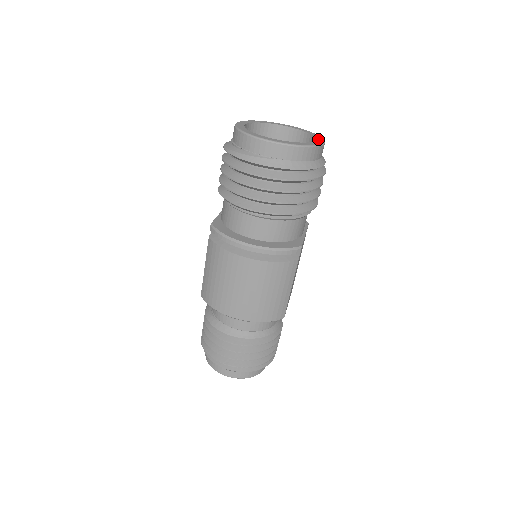
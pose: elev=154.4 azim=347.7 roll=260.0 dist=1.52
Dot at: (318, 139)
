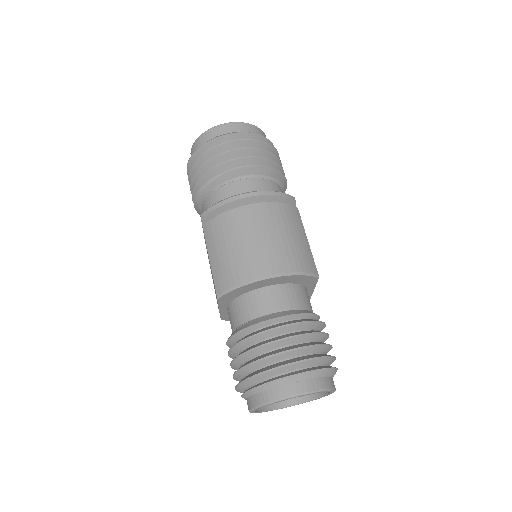
Dot at: occluded
